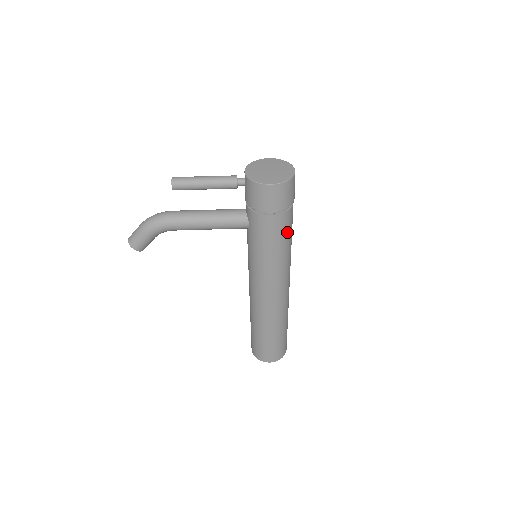
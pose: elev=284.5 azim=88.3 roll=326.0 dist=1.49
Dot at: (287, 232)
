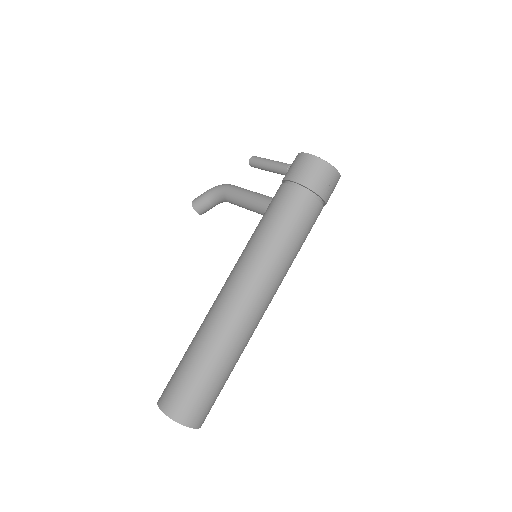
Dot at: (292, 217)
